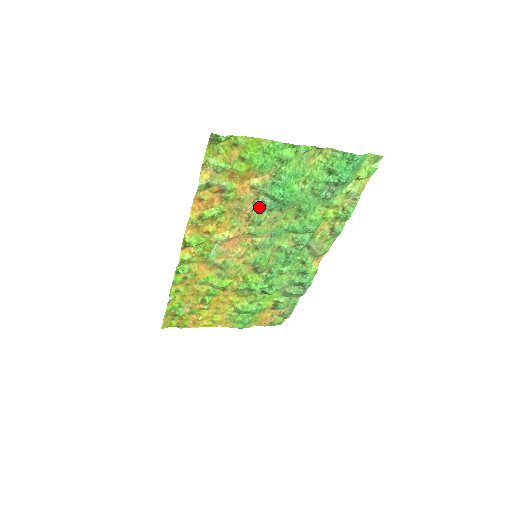
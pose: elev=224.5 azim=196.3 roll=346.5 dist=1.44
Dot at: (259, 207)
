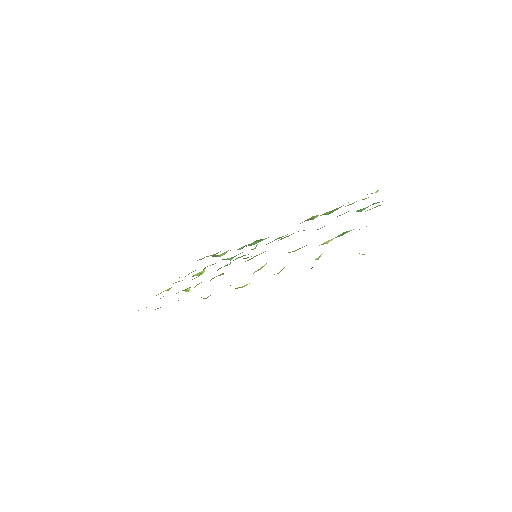
Dot at: occluded
